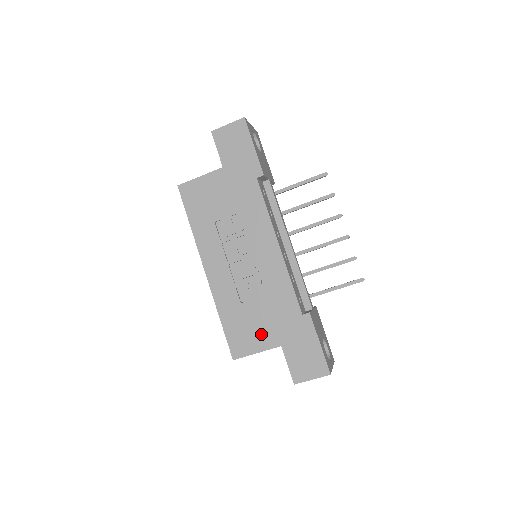
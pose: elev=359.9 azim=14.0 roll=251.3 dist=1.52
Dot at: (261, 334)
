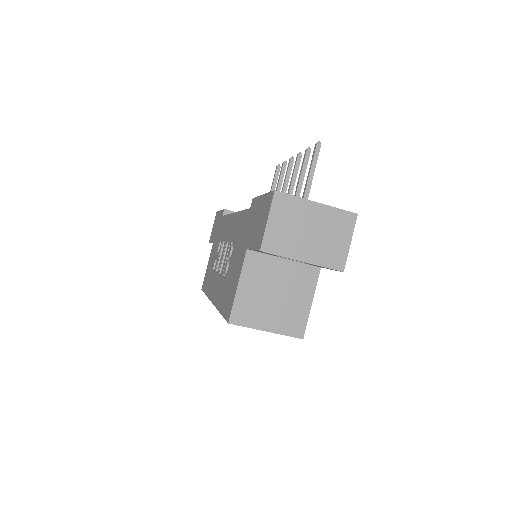
Dot at: (237, 269)
